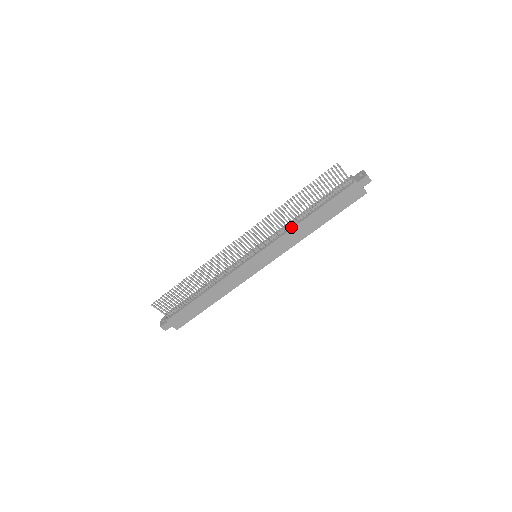
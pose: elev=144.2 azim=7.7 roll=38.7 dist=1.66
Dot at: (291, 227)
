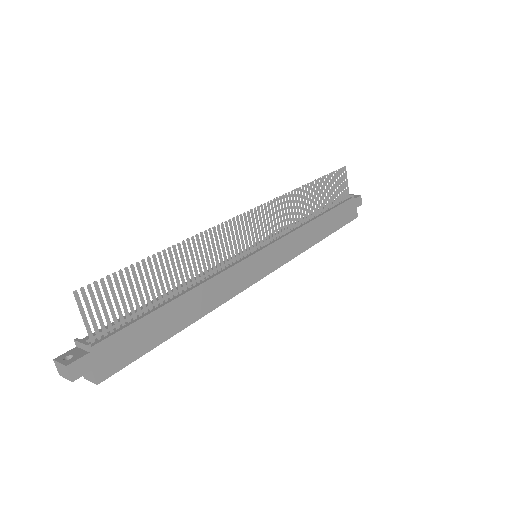
Dot at: (301, 225)
